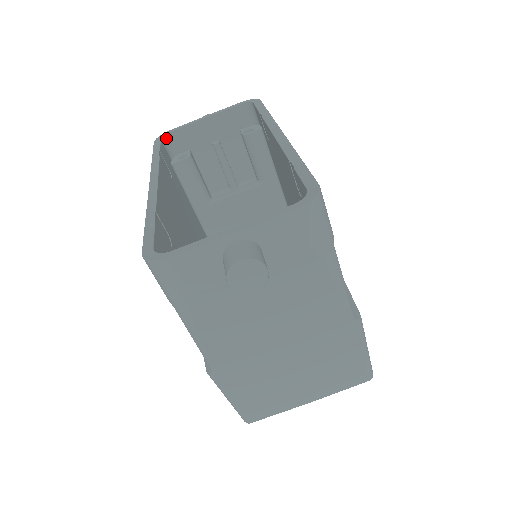
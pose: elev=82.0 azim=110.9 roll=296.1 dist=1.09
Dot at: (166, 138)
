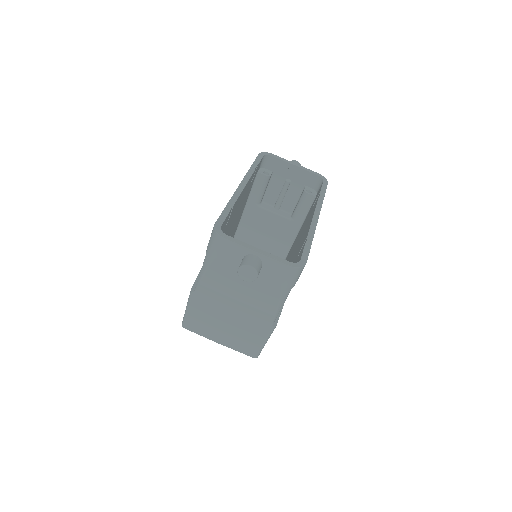
Dot at: (267, 156)
